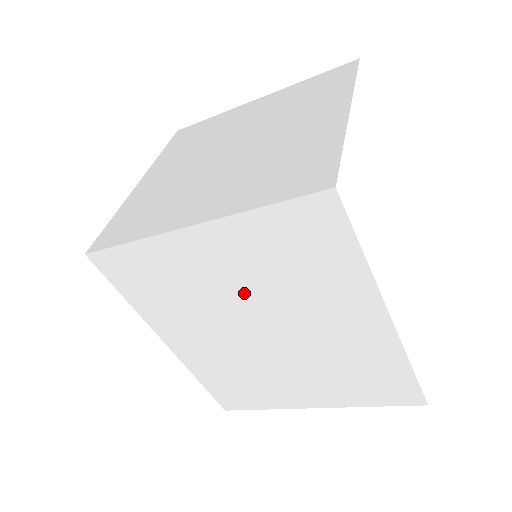
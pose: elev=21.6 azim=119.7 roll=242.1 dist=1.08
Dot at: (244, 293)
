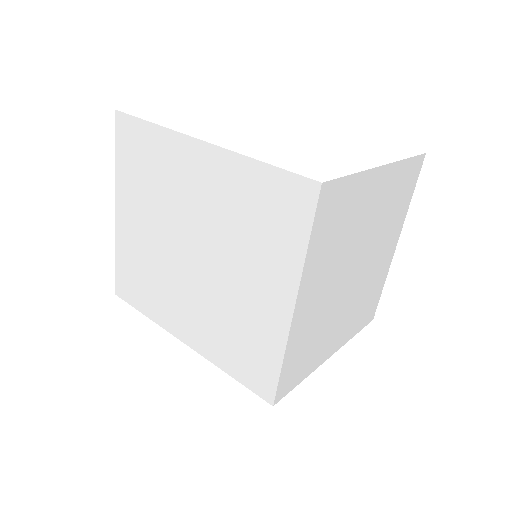
Dot at: (158, 229)
